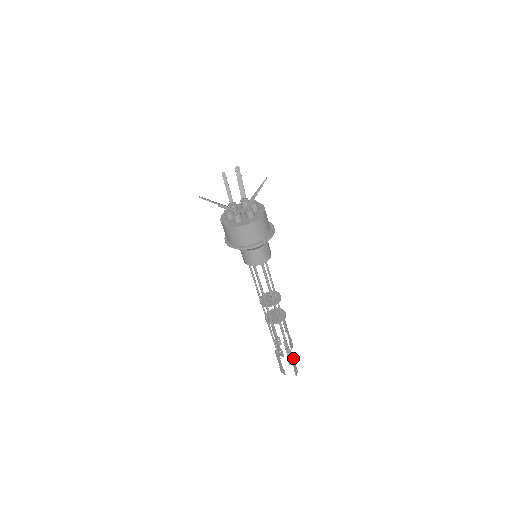
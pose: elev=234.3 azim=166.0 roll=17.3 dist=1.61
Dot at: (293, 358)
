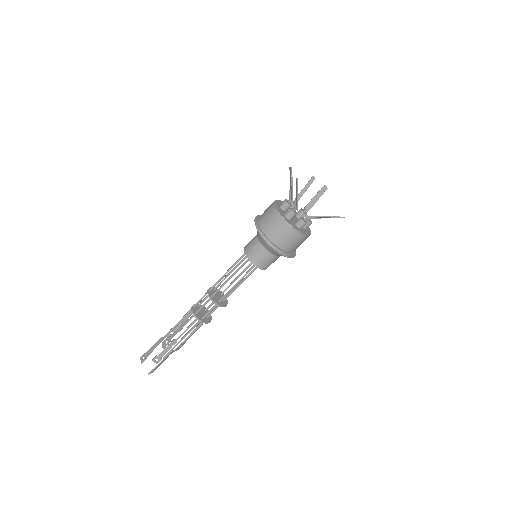
Dot at: (166, 358)
